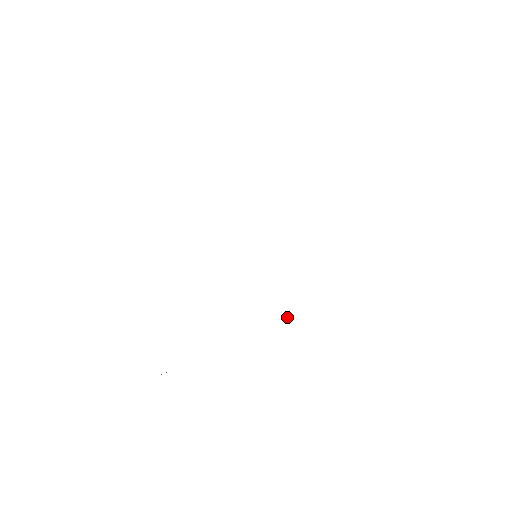
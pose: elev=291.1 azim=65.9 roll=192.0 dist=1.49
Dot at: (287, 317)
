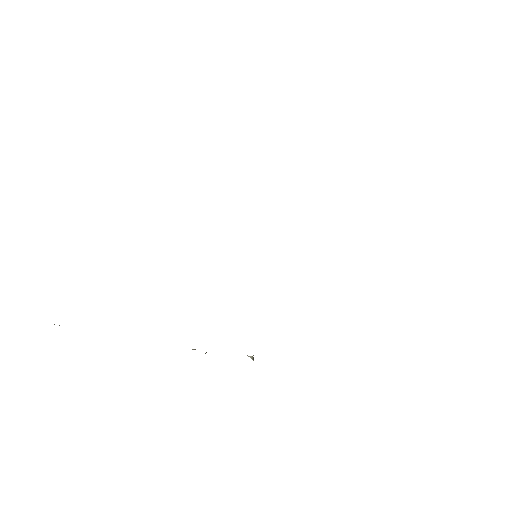
Dot at: occluded
